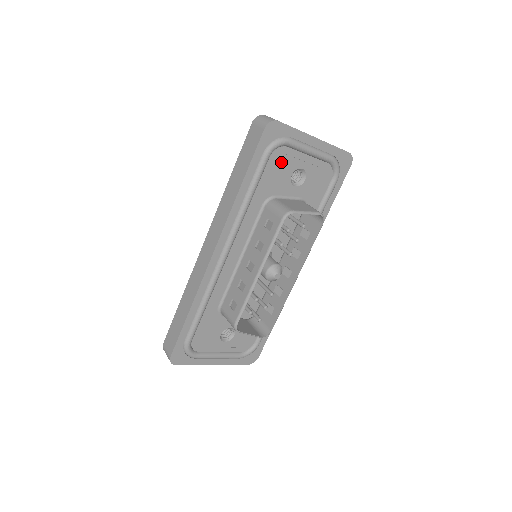
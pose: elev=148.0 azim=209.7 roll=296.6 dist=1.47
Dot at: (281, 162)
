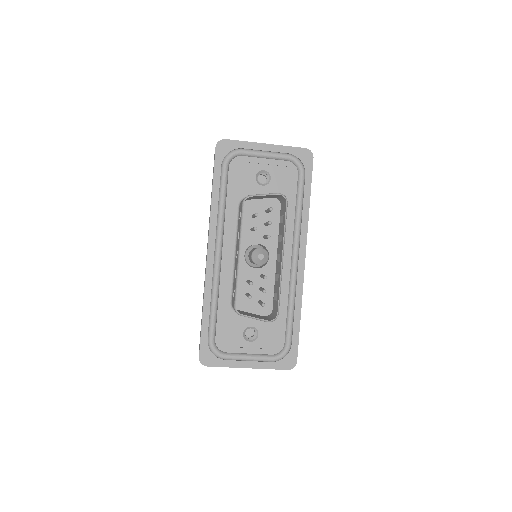
Dot at: (241, 169)
